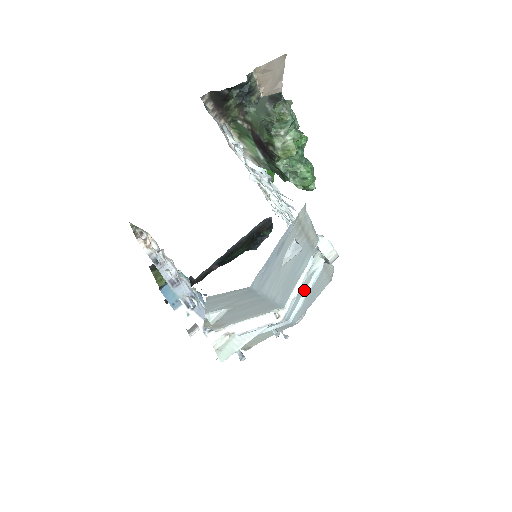
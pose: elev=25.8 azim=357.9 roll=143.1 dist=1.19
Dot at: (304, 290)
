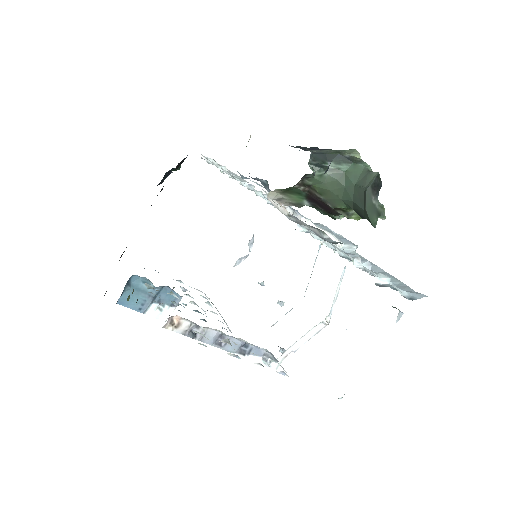
Dot at: occluded
